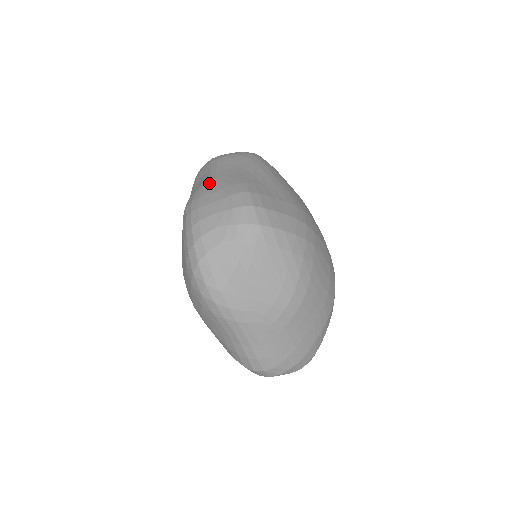
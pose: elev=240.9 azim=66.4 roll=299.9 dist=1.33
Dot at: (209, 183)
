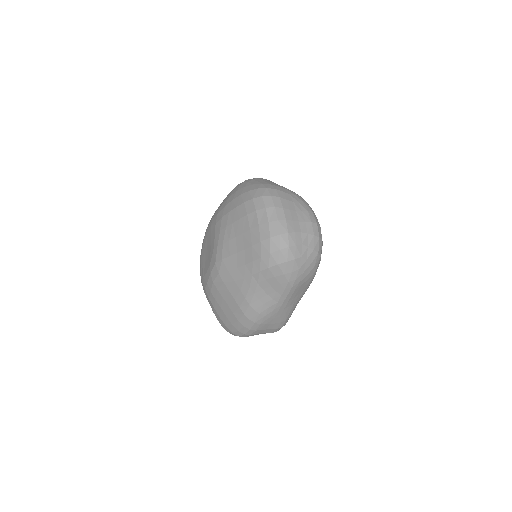
Dot at: (273, 315)
